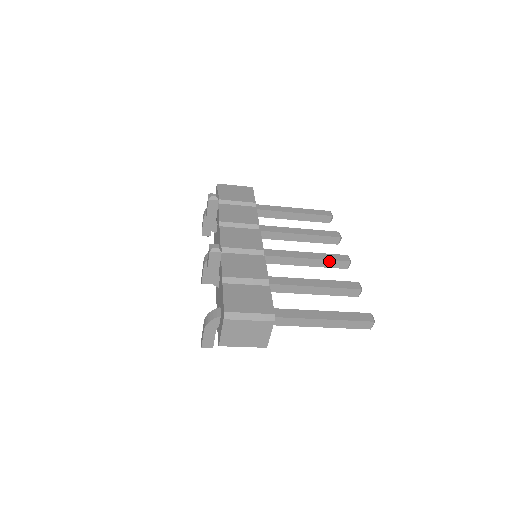
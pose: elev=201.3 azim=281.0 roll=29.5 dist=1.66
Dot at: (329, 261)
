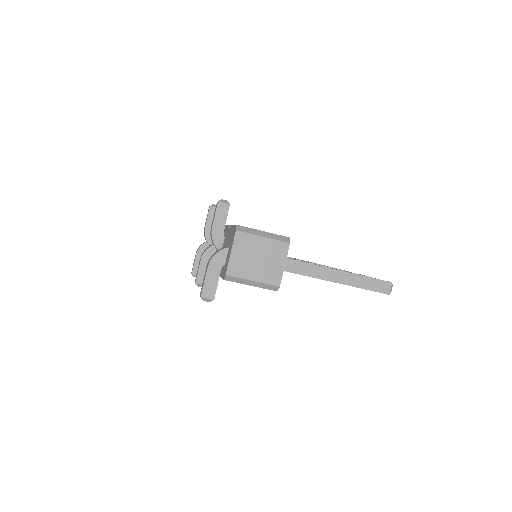
Dot at: occluded
